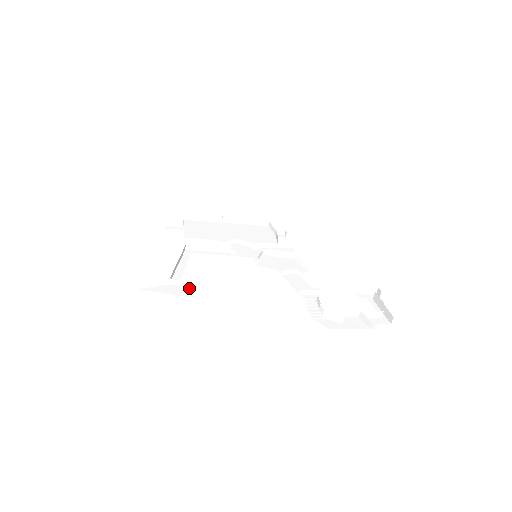
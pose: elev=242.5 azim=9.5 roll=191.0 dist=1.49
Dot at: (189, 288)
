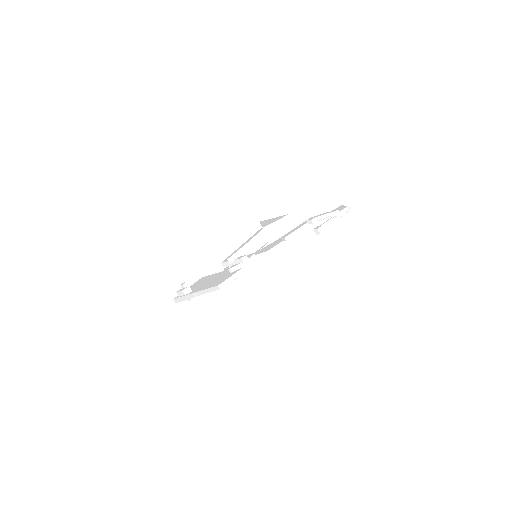
Dot at: (278, 221)
